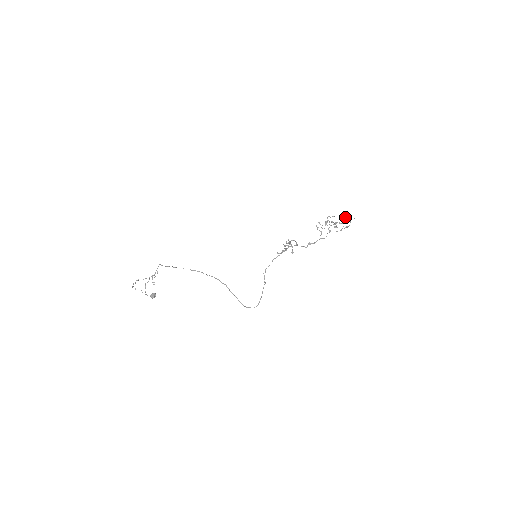
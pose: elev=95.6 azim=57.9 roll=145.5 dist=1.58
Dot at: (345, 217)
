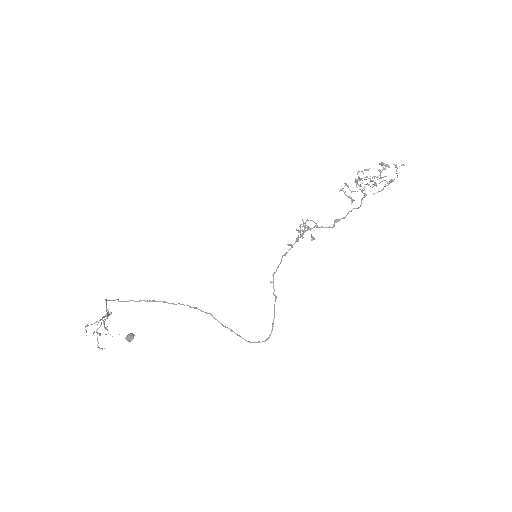
Dot at: (386, 165)
